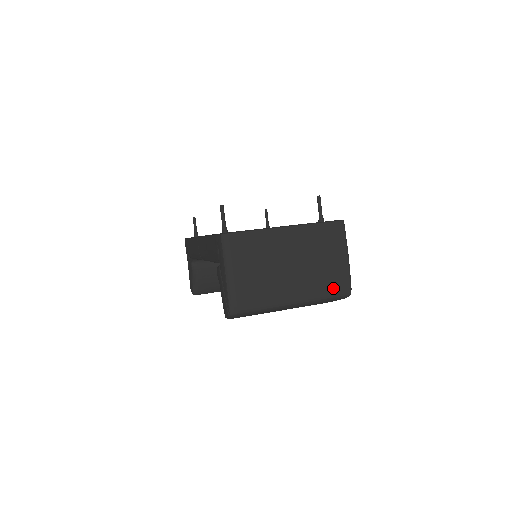
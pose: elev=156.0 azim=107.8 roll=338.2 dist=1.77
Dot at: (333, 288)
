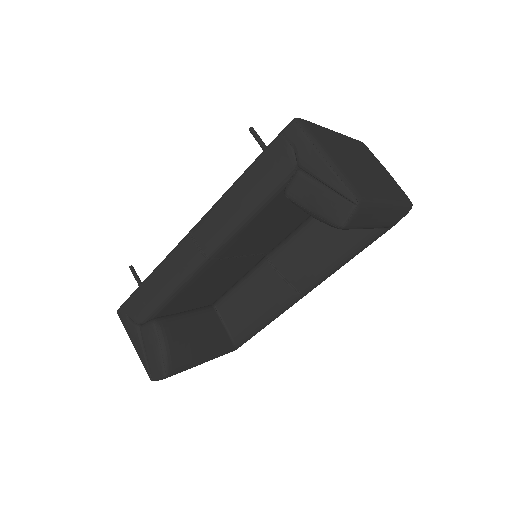
Dot at: (400, 195)
